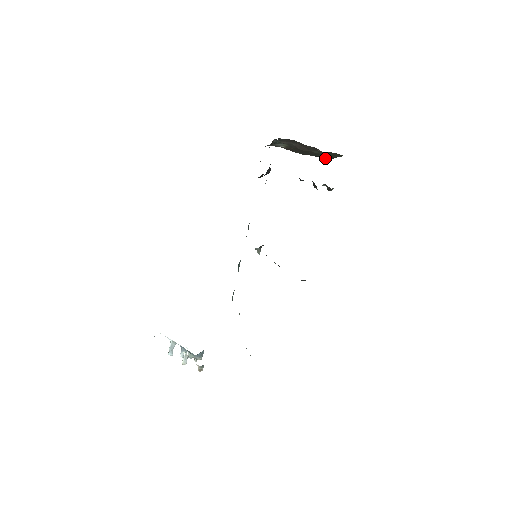
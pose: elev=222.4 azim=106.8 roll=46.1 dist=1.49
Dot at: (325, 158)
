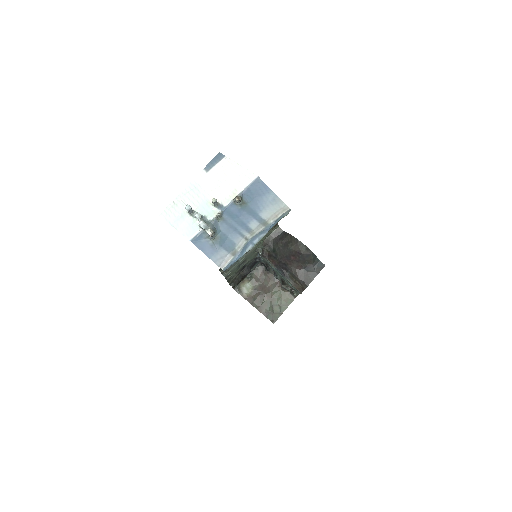
Dot at: (272, 319)
